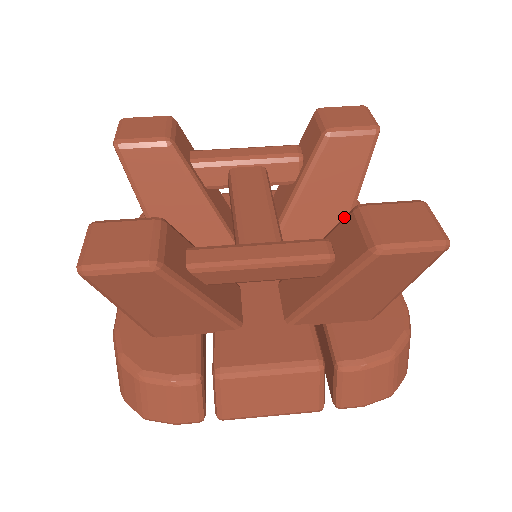
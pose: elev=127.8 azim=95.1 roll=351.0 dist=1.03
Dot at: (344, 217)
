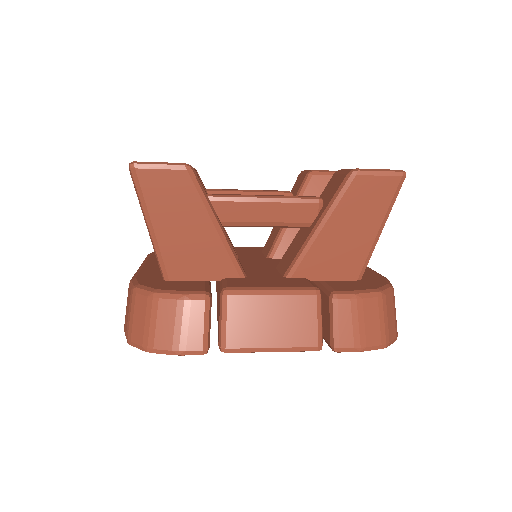
Dot at: (327, 184)
